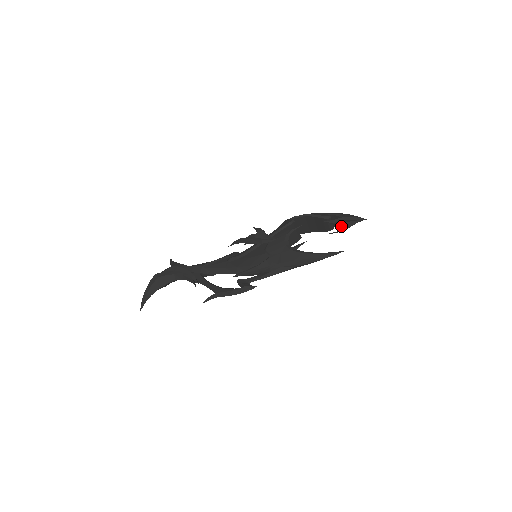
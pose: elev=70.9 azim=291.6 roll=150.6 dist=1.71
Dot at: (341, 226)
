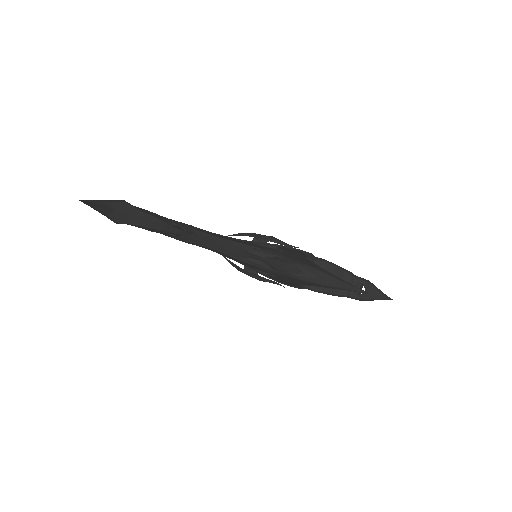
Dot at: occluded
